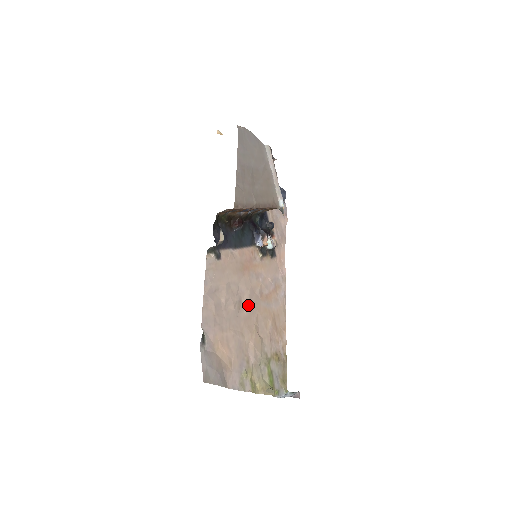
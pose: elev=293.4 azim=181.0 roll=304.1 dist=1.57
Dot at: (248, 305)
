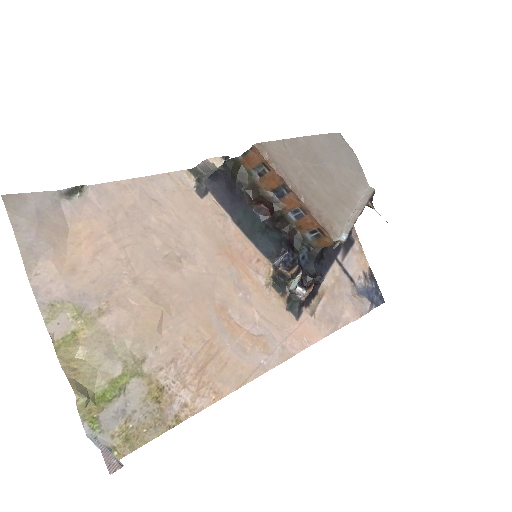
Dot at: (186, 279)
